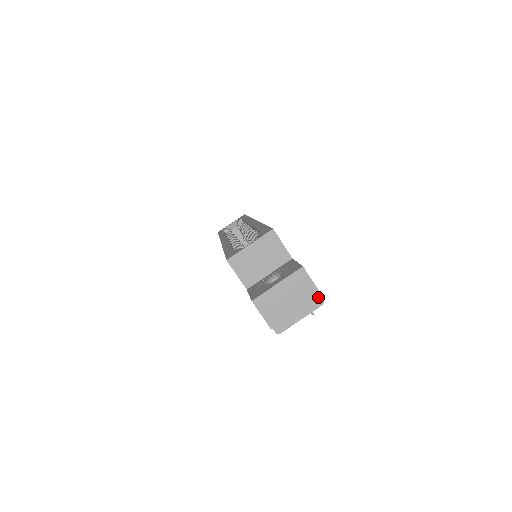
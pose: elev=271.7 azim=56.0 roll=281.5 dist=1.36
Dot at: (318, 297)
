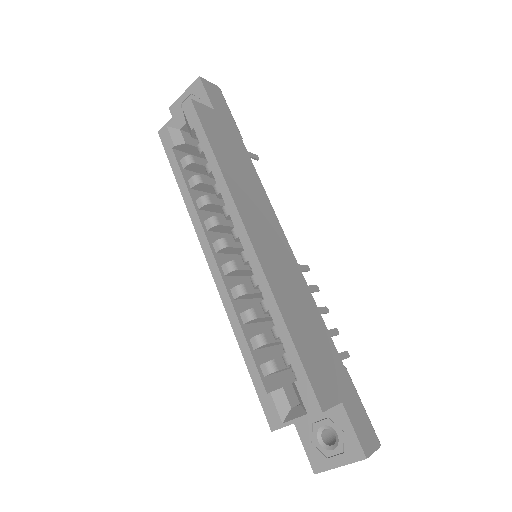
Dot at: (377, 448)
